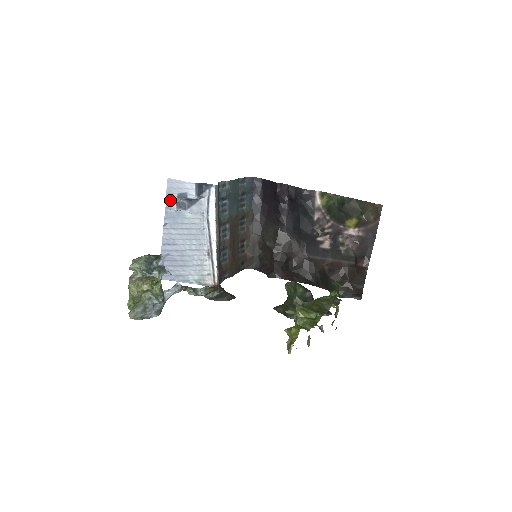
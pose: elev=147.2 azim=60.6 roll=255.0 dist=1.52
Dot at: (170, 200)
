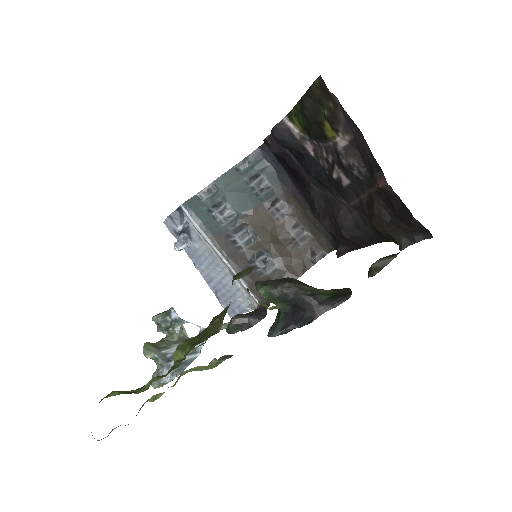
Dot at: occluded
